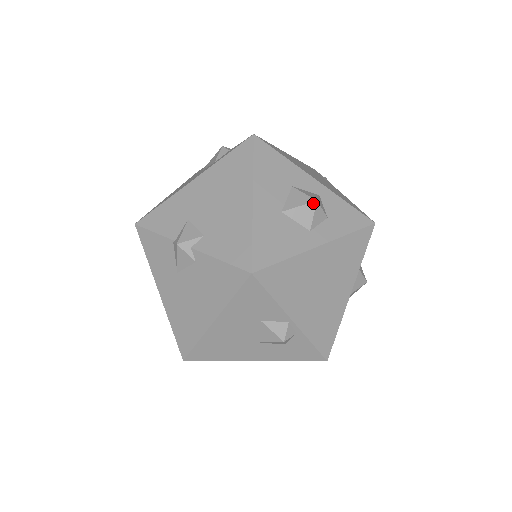
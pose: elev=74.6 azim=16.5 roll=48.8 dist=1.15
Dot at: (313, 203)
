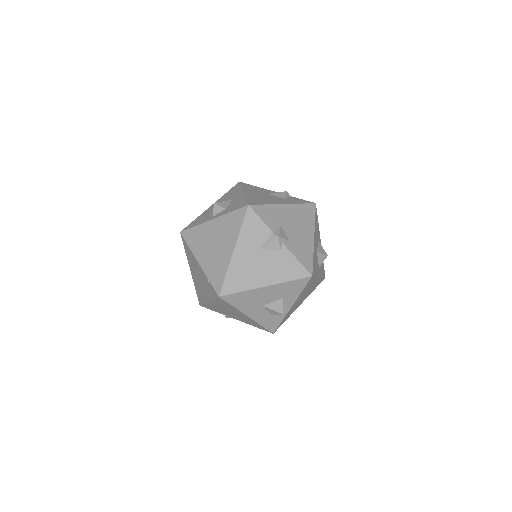
Dot at: occluded
